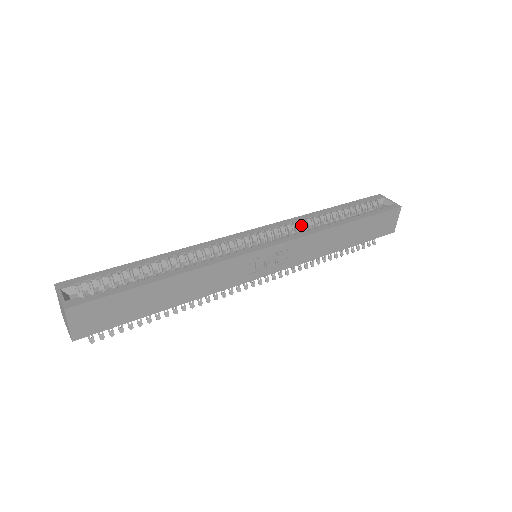
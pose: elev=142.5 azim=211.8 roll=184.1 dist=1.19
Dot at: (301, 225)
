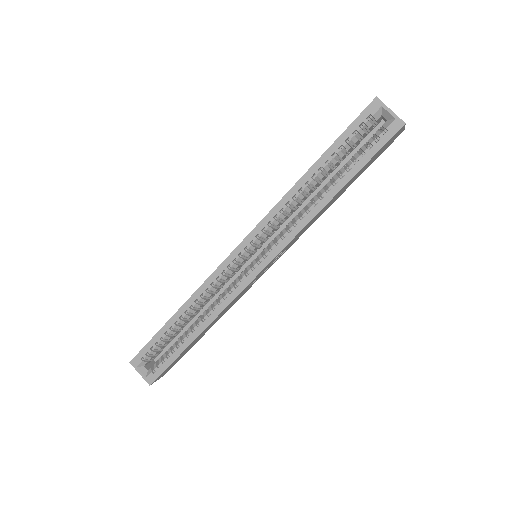
Dot at: (287, 211)
